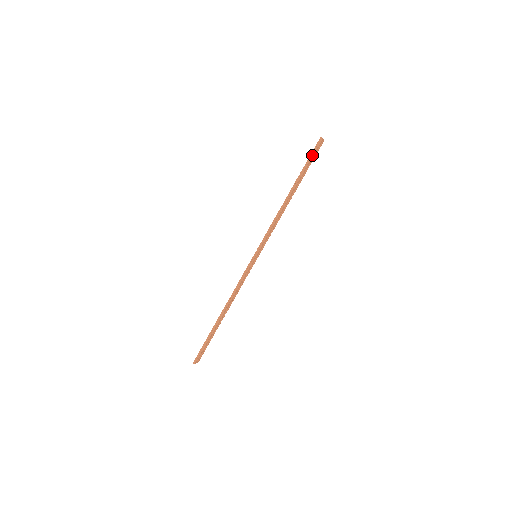
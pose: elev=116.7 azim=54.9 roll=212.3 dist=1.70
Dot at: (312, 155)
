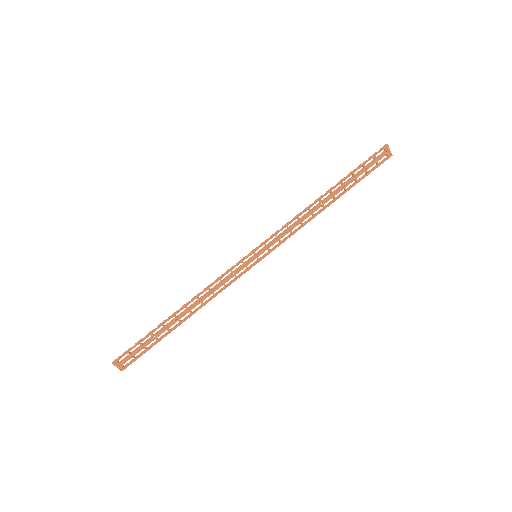
Dot at: (369, 160)
